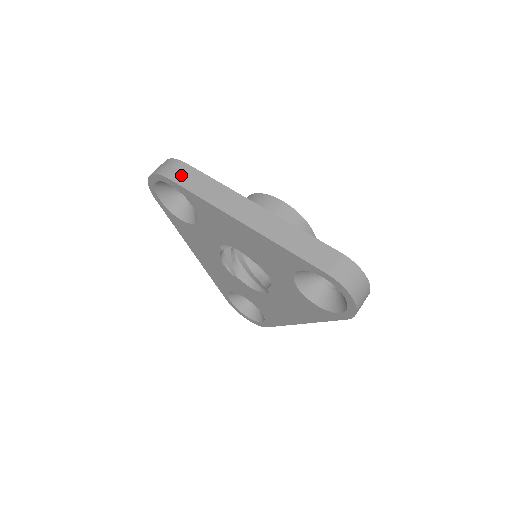
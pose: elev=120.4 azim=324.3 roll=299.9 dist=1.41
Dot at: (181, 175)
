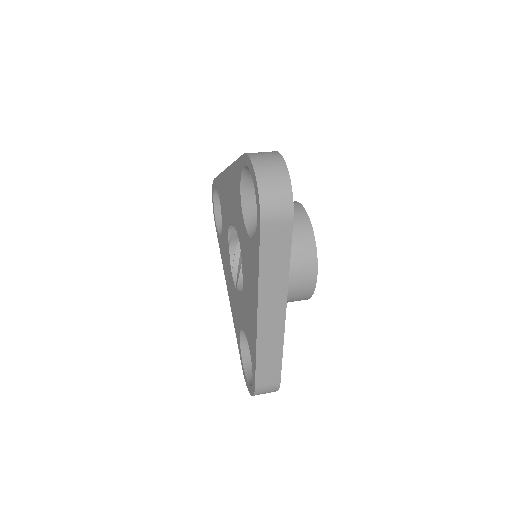
Dot at: occluded
